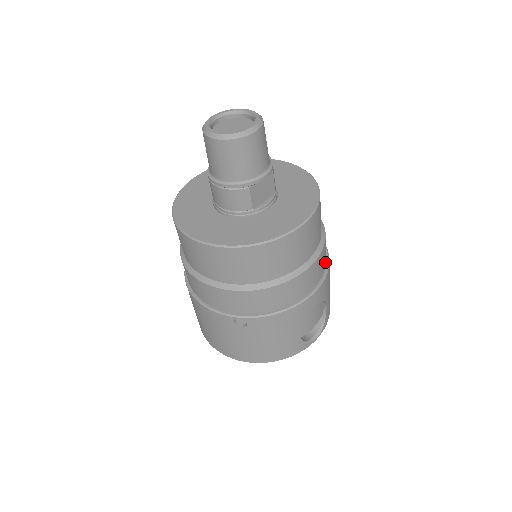
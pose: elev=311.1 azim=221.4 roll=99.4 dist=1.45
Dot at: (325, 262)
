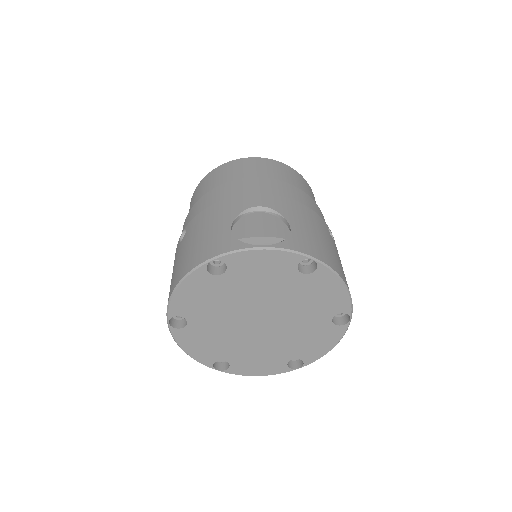
Dot at: occluded
